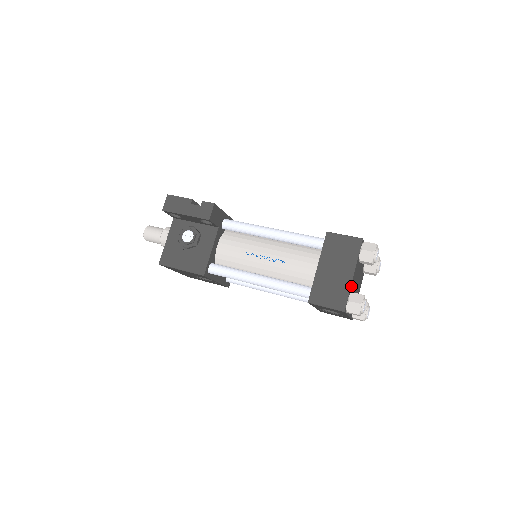
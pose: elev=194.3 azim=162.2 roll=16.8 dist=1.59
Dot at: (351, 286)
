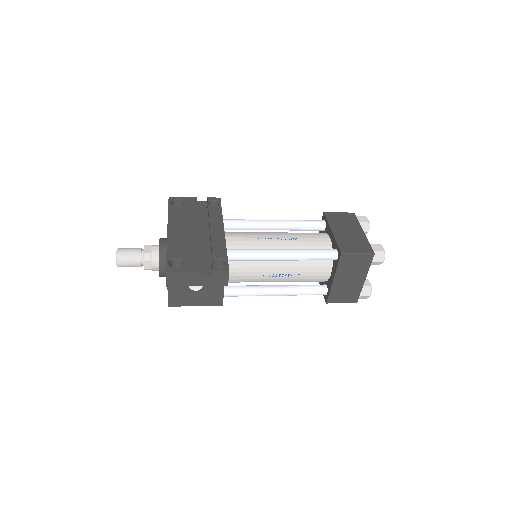
Dot at: (362, 284)
